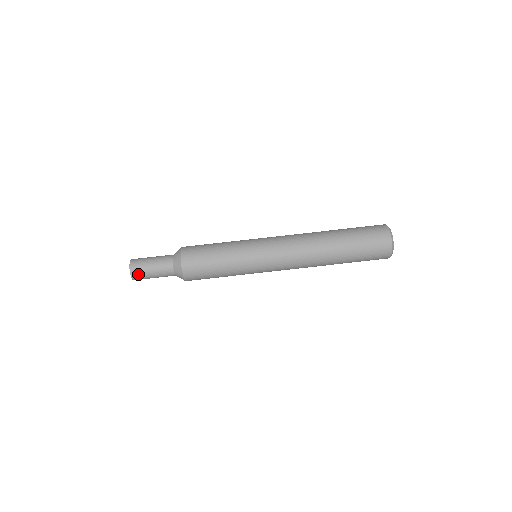
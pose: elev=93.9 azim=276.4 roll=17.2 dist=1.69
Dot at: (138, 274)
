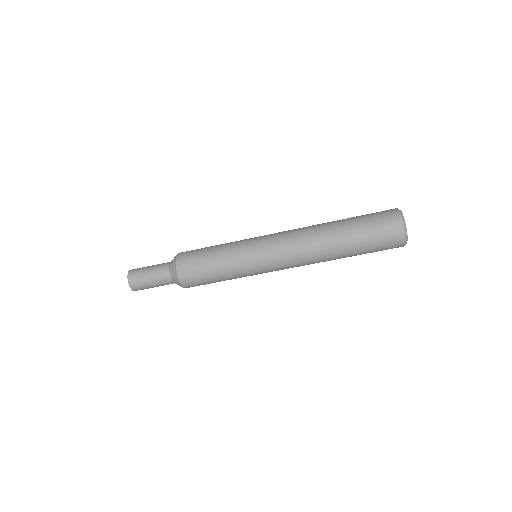
Dot at: (139, 288)
